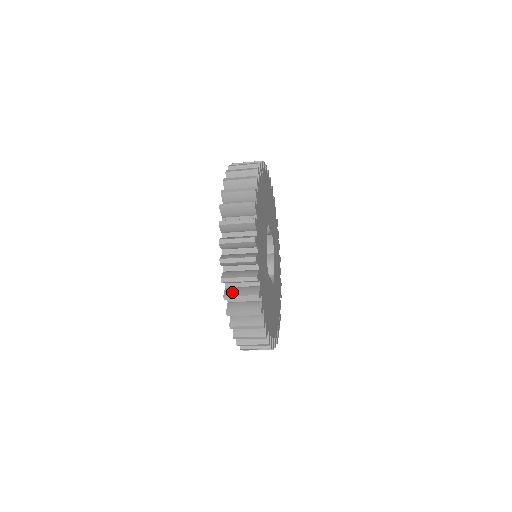
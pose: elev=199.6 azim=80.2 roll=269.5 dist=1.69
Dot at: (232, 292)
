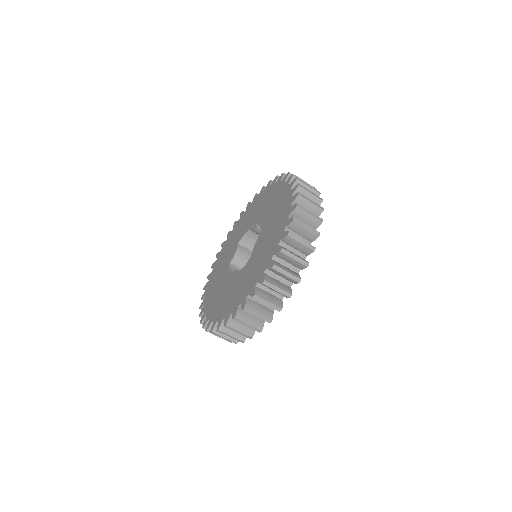
Dot at: occluded
